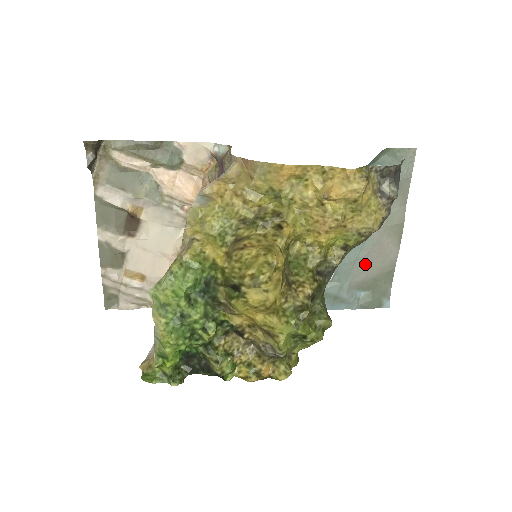
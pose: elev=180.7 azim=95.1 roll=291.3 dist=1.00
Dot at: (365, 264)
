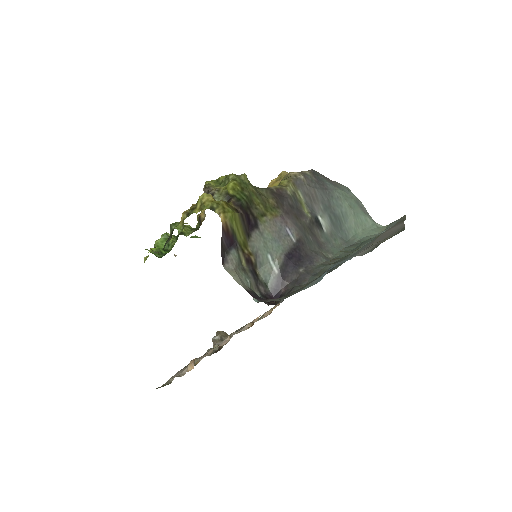
Dot at: occluded
